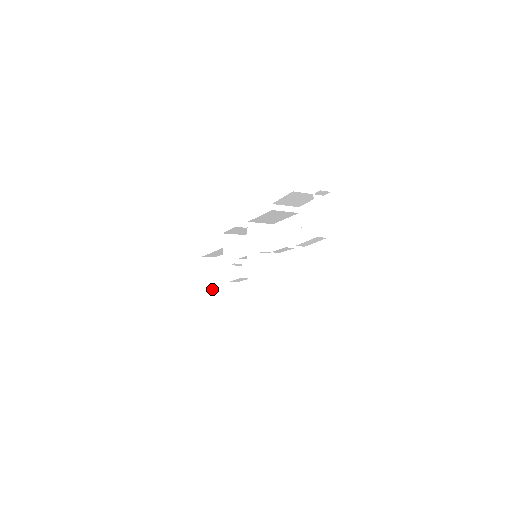
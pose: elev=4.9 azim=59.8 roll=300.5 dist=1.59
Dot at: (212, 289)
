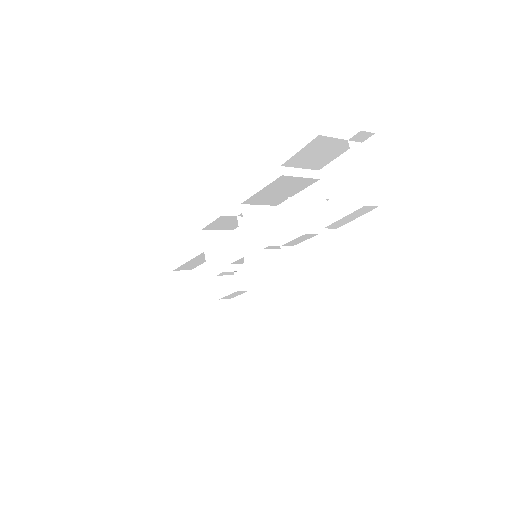
Dot at: (191, 314)
